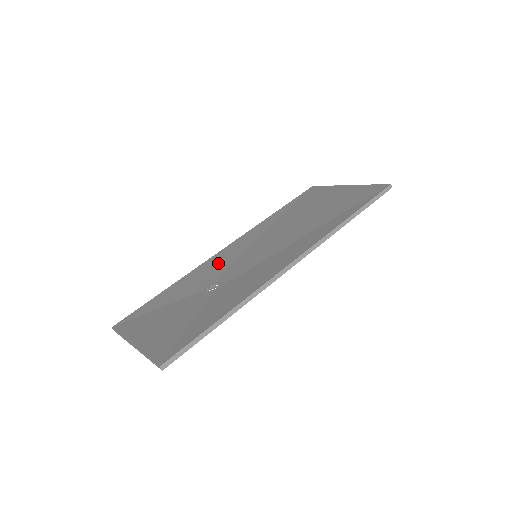
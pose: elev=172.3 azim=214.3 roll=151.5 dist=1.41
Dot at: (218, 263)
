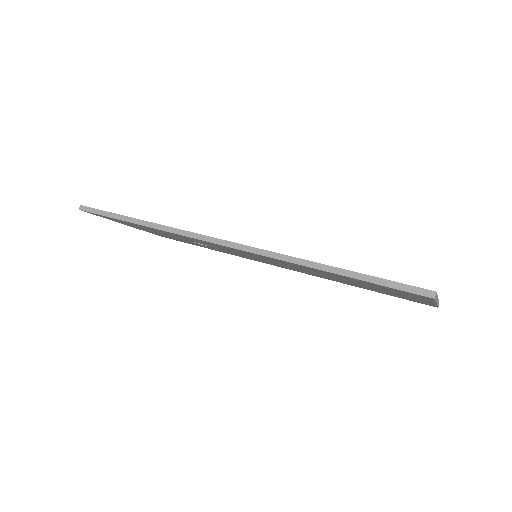
Dot at: occluded
